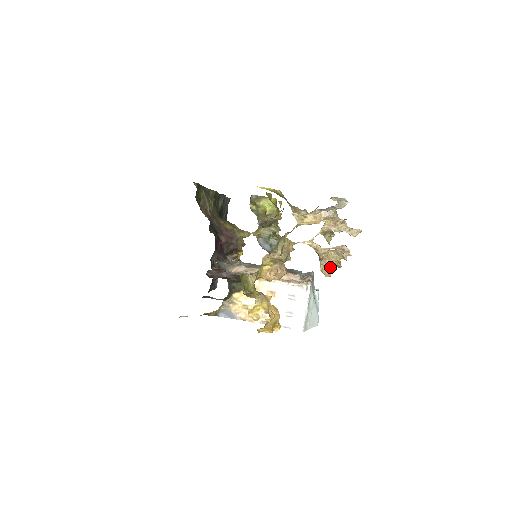
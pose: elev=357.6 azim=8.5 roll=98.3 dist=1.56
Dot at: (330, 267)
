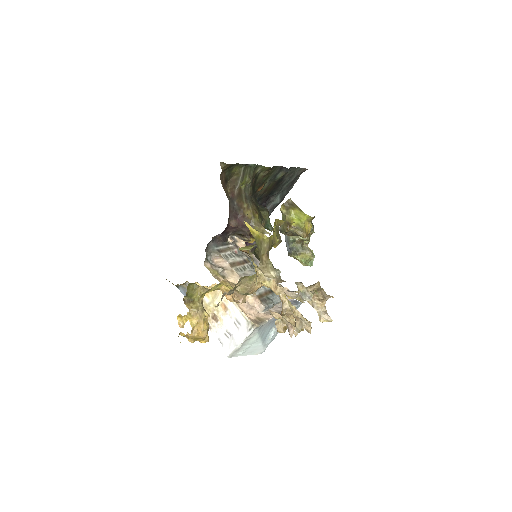
Dot at: occluded
